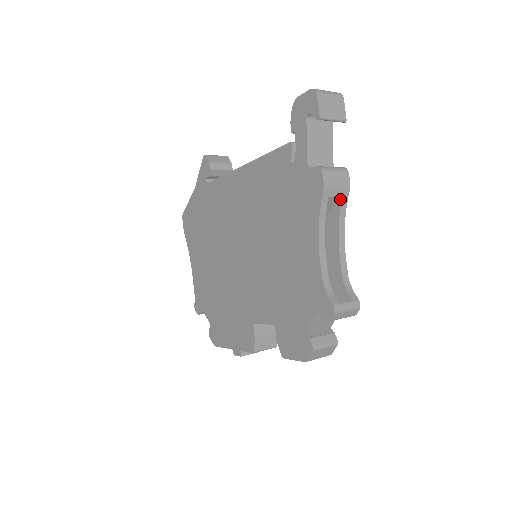
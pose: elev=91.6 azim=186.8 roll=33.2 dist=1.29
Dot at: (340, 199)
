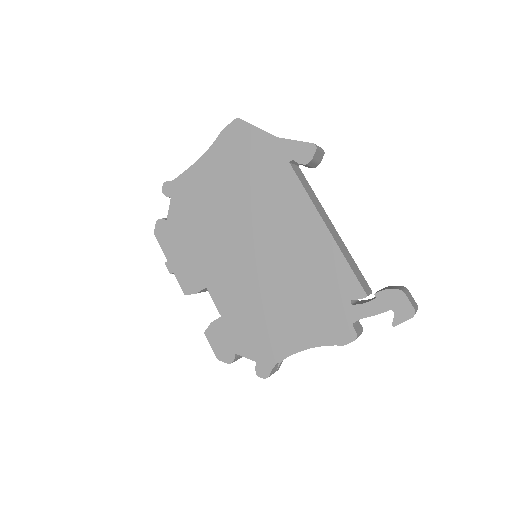
Dot at: occluded
